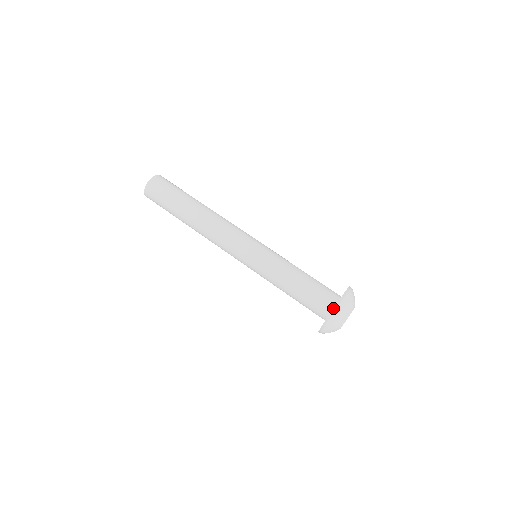
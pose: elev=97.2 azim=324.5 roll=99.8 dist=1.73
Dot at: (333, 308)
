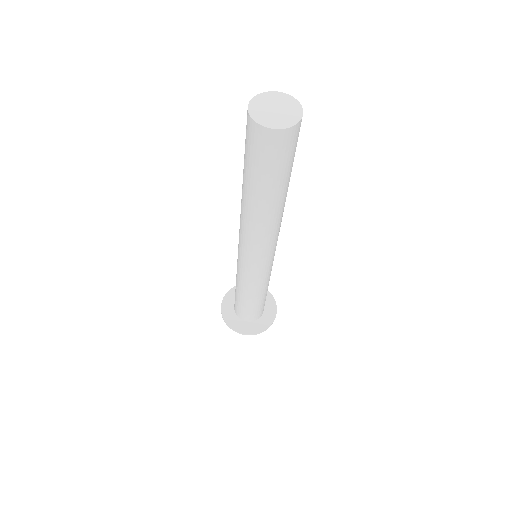
Dot at: (245, 334)
